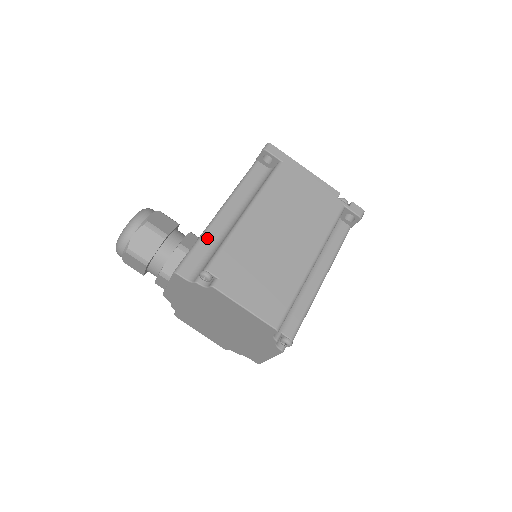
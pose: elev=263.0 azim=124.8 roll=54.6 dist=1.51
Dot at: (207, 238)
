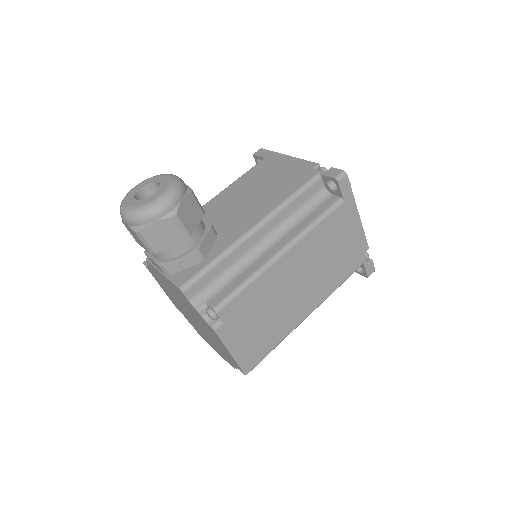
Dot at: (229, 258)
